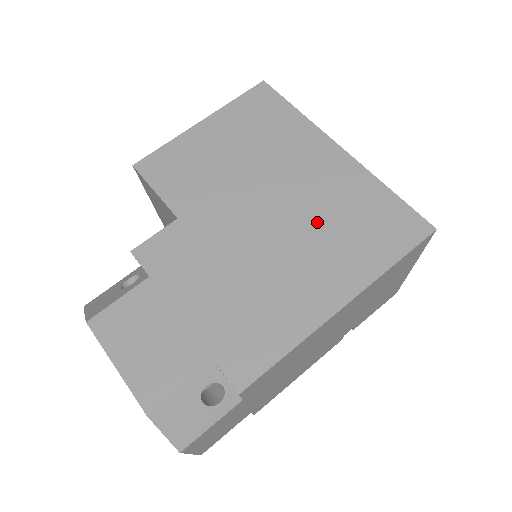
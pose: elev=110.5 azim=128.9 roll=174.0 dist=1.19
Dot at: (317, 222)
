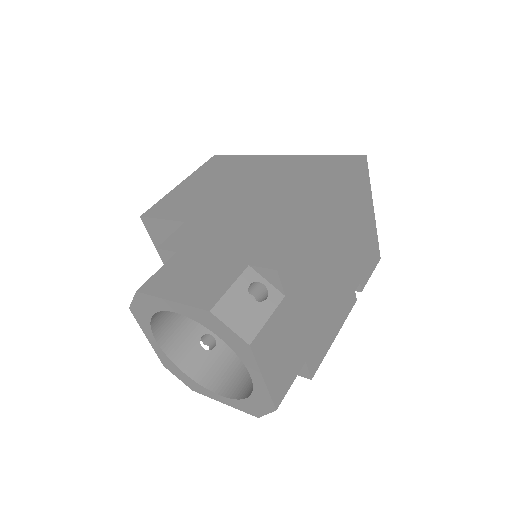
Dot at: (285, 184)
